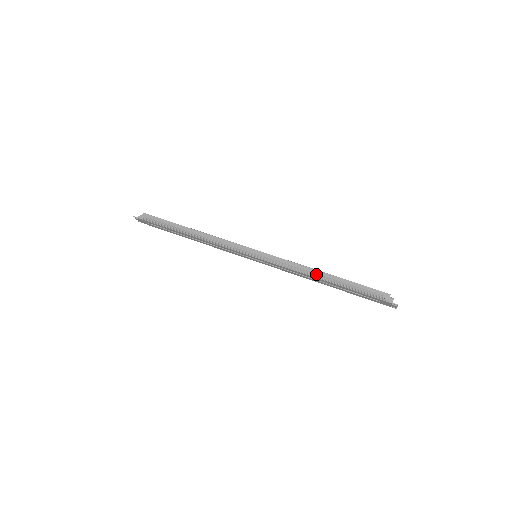
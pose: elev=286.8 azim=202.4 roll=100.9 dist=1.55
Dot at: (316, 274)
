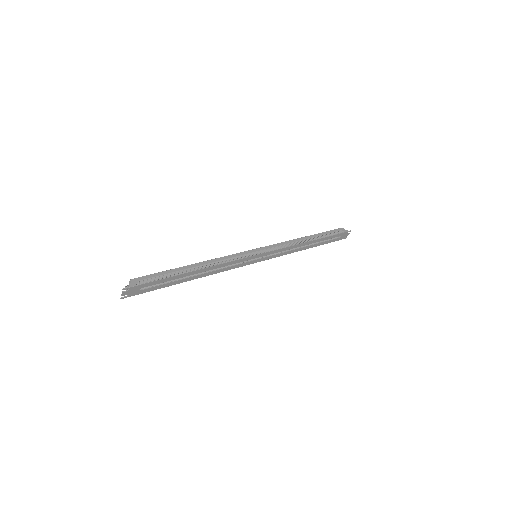
Dot at: (303, 240)
